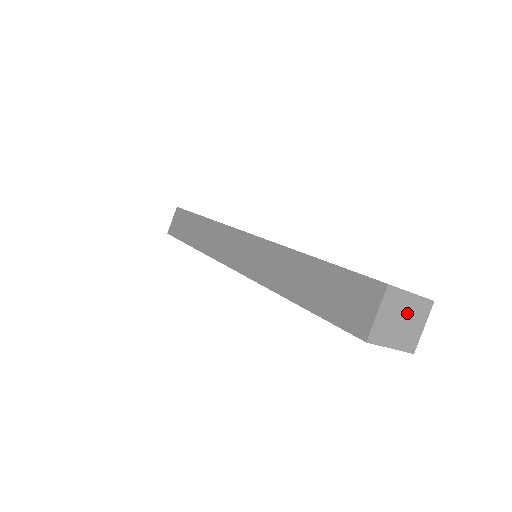
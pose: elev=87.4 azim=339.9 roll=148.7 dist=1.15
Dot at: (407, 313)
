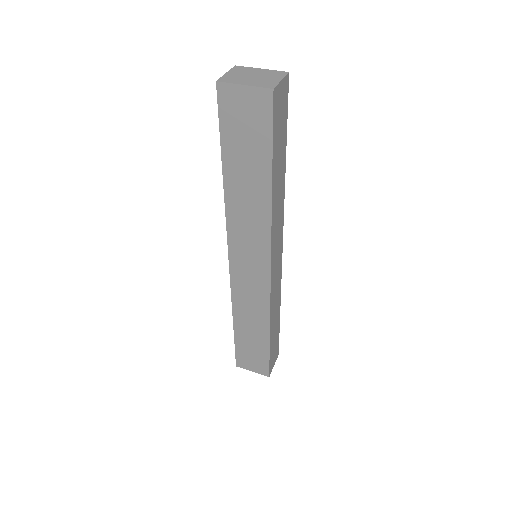
Dot at: (259, 75)
